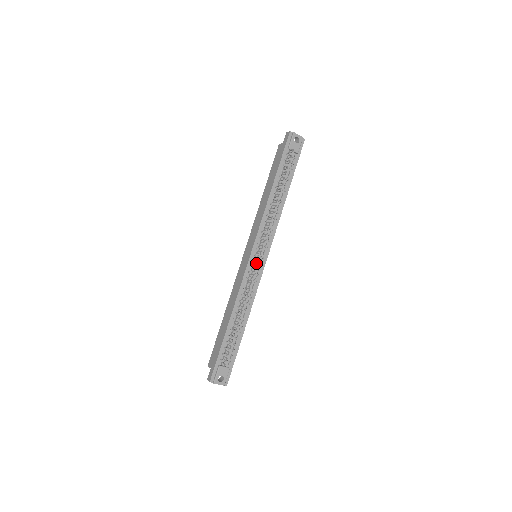
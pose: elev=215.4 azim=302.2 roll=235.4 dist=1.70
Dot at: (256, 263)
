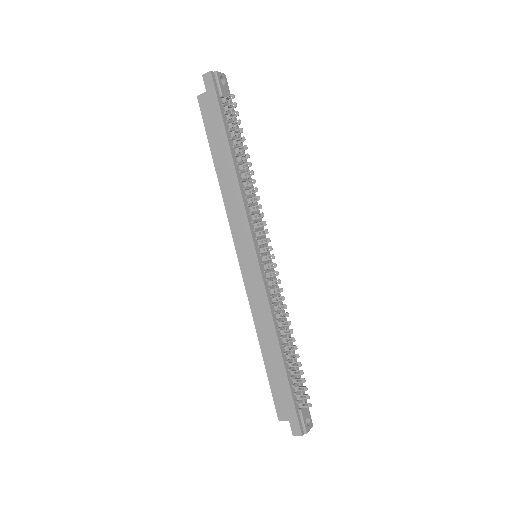
Dot at: occluded
